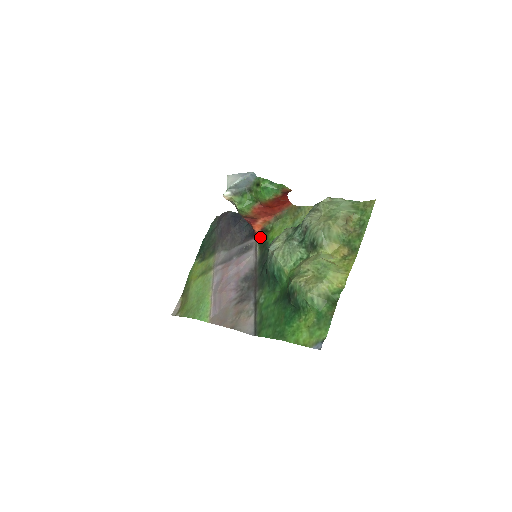
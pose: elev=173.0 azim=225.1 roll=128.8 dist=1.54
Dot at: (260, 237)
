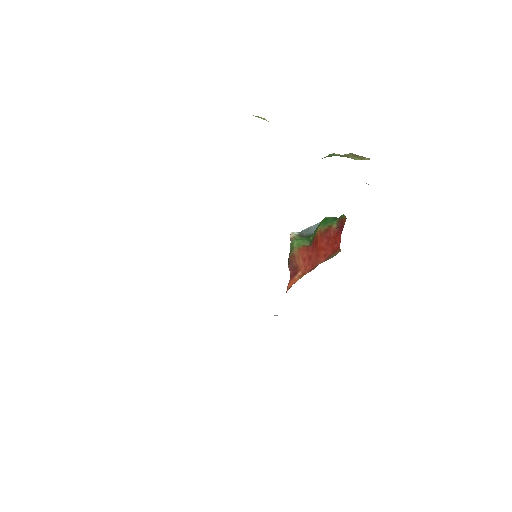
Dot at: occluded
